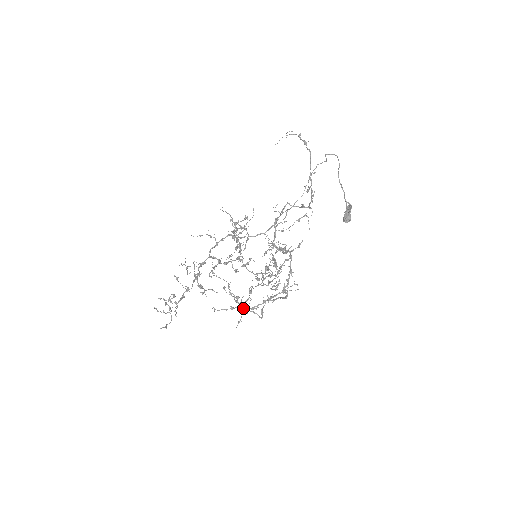
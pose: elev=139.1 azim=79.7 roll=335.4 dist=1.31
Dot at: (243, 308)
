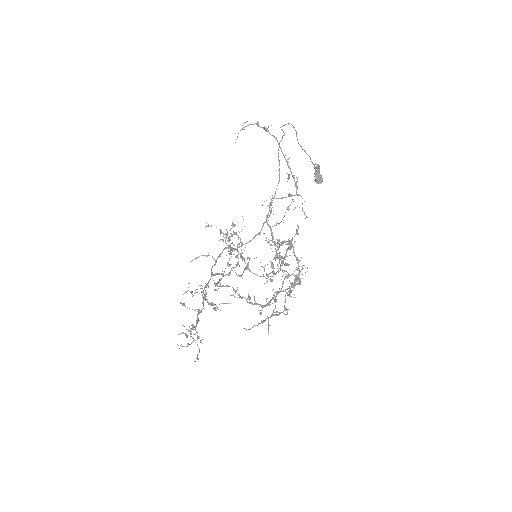
Dot at: occluded
